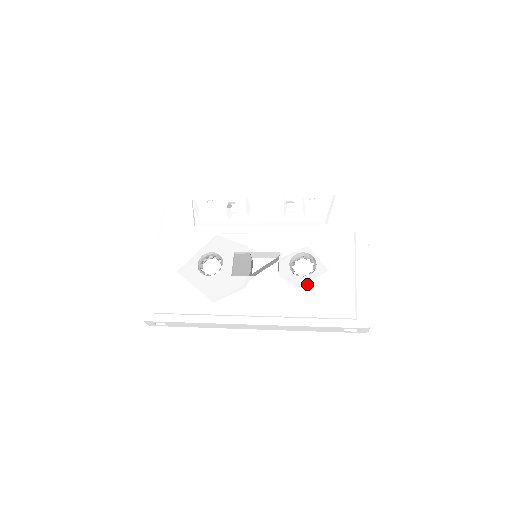
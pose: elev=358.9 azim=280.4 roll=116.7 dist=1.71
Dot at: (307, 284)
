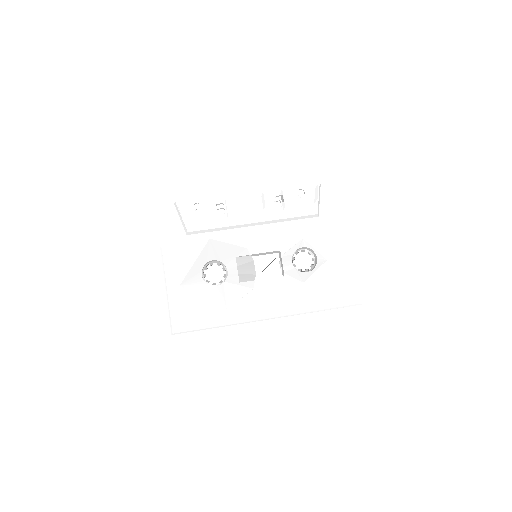
Dot at: (313, 279)
